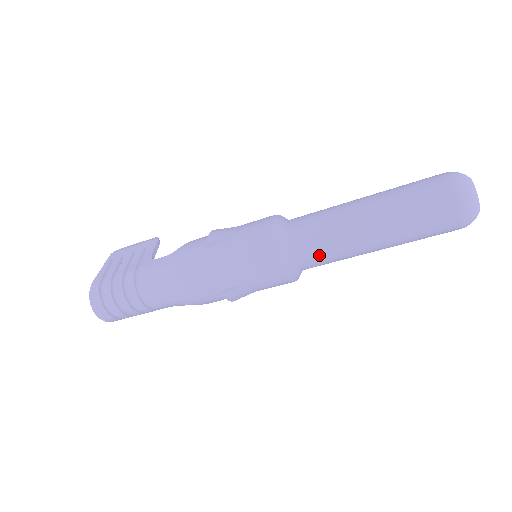
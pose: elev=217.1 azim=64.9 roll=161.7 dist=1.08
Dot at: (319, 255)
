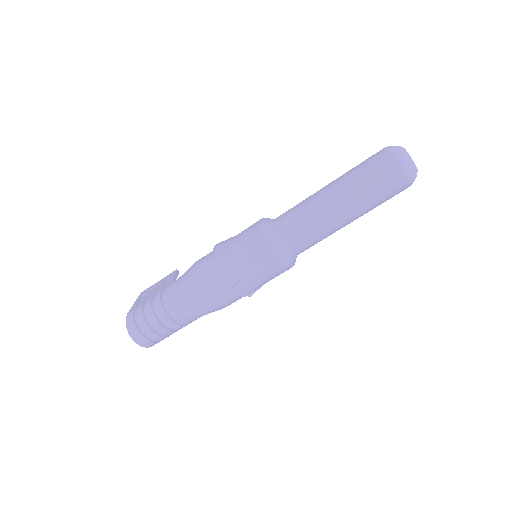
Dot at: (303, 235)
